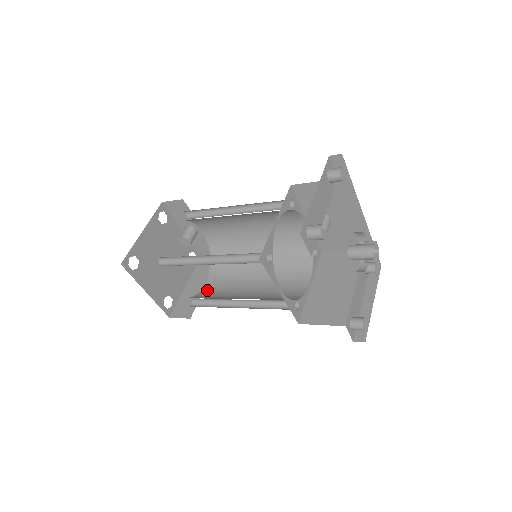
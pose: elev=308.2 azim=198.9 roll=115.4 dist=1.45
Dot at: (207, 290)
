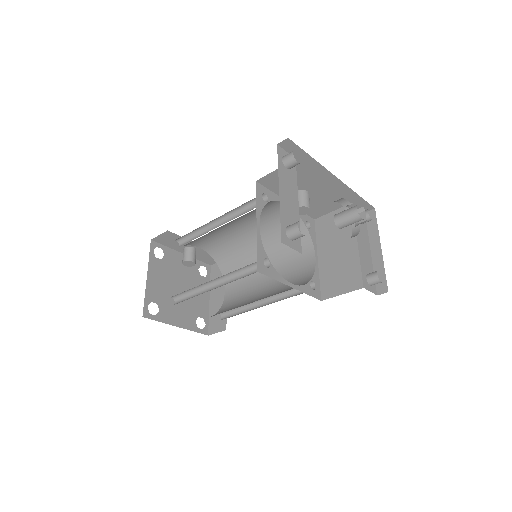
Dot at: (229, 298)
